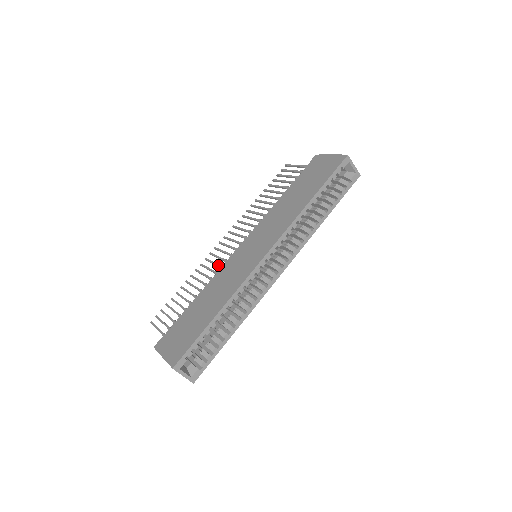
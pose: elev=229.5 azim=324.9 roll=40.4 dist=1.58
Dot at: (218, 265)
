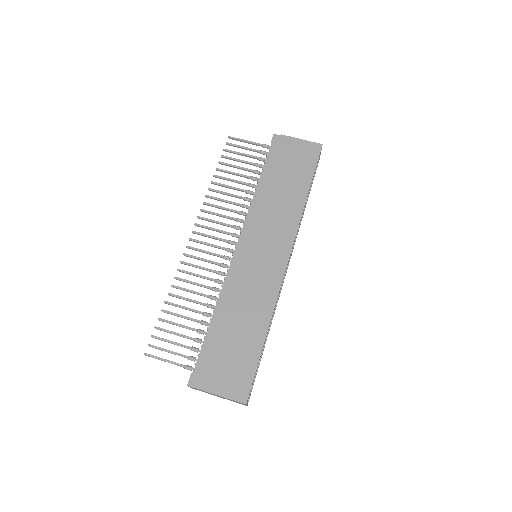
Dot at: (214, 271)
